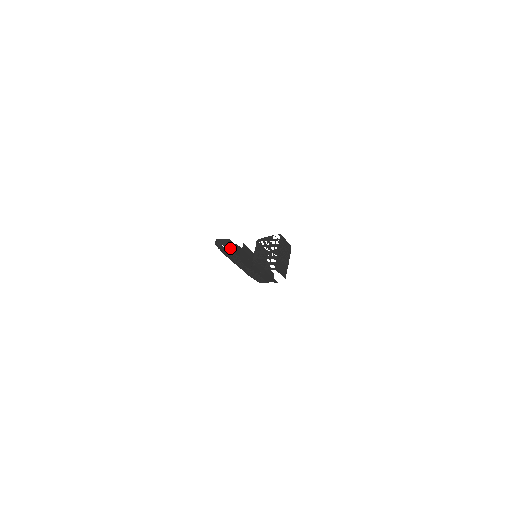
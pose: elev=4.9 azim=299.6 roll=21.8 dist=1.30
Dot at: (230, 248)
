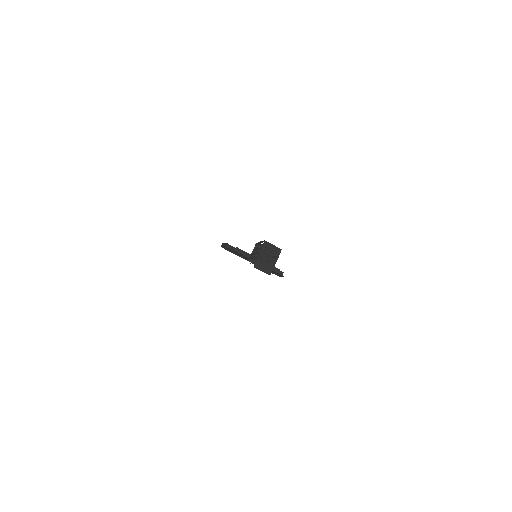
Dot at: (230, 250)
